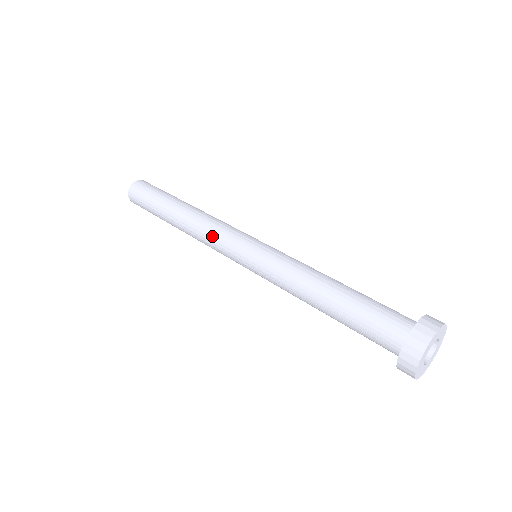
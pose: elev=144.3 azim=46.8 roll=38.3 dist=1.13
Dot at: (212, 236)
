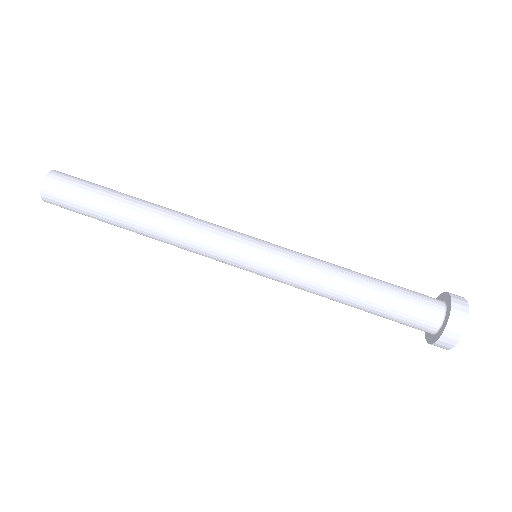
Dot at: (198, 251)
